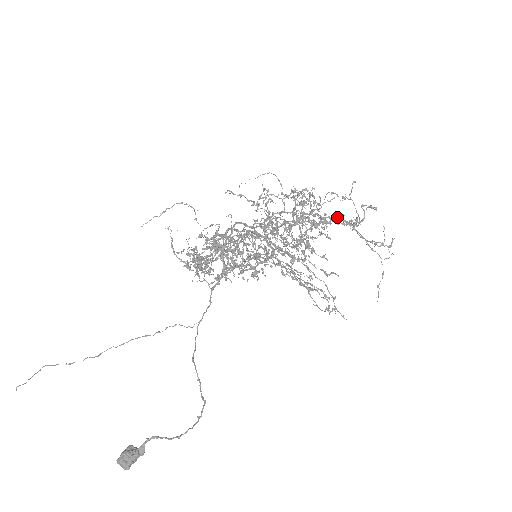
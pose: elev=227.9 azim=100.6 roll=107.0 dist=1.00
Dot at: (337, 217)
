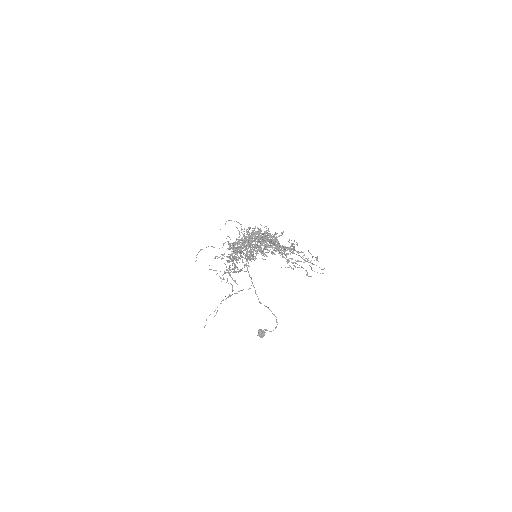
Dot at: occluded
